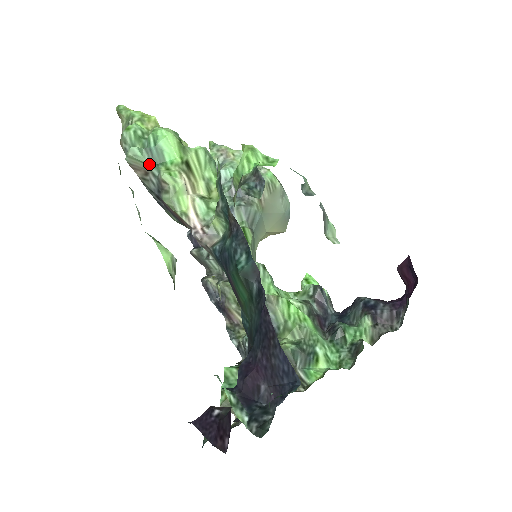
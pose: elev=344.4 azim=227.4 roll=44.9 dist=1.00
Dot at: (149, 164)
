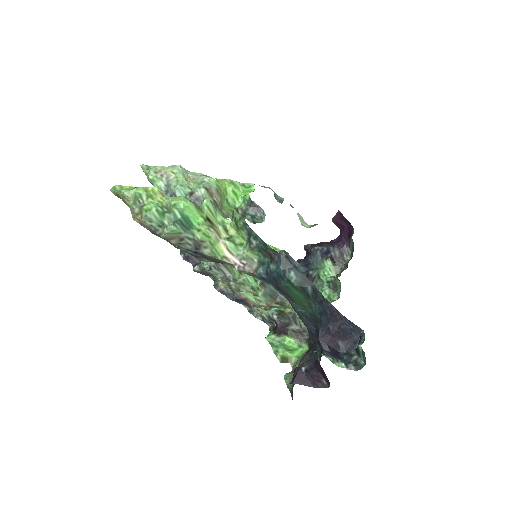
Dot at: (183, 232)
